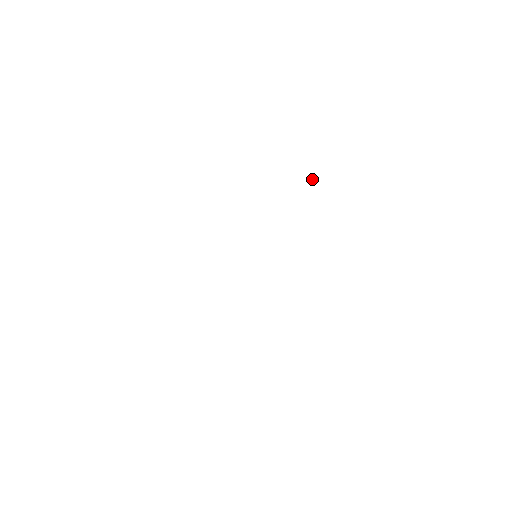
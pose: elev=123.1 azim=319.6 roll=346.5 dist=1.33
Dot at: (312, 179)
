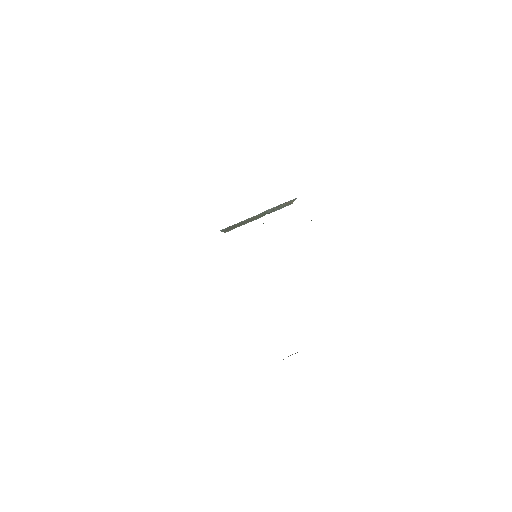
Dot at: occluded
